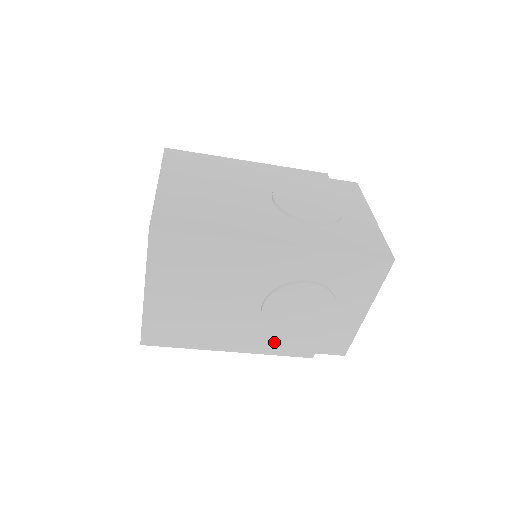
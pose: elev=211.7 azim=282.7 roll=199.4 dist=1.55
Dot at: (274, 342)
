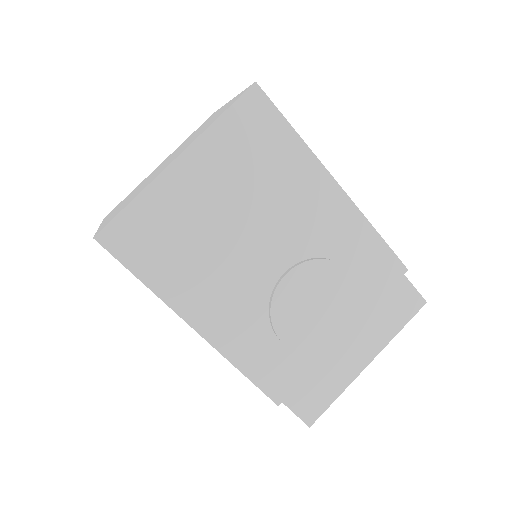
Dot at: (255, 347)
